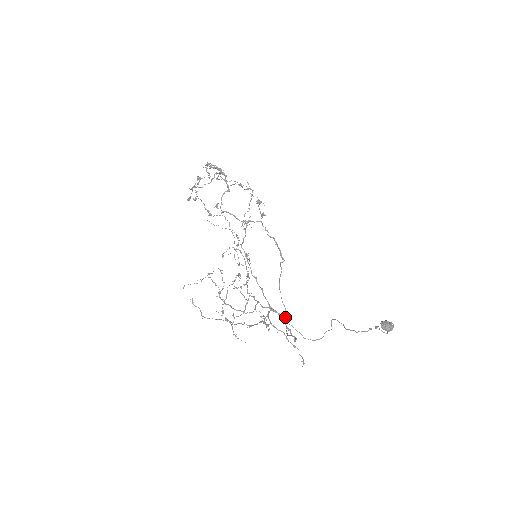
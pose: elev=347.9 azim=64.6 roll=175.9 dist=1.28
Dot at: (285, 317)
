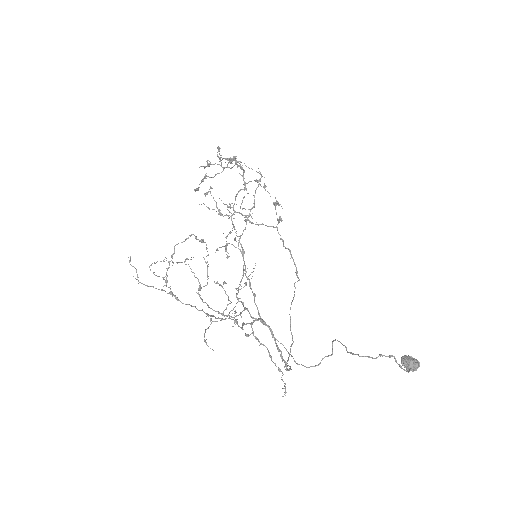
Dot at: (290, 348)
